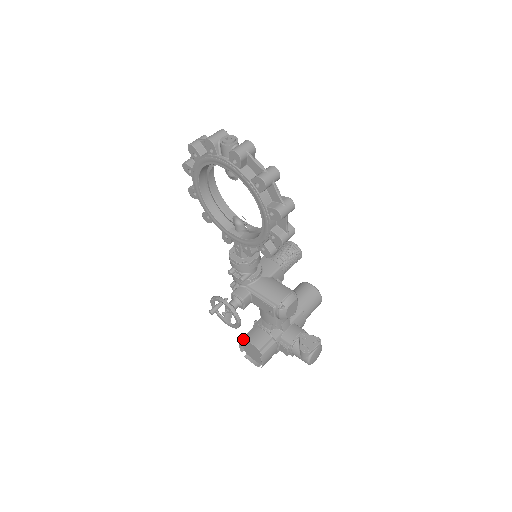
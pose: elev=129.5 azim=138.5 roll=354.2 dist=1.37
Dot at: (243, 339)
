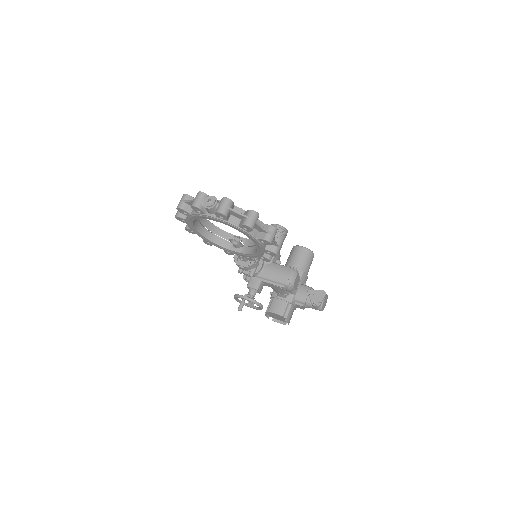
Dot at: (267, 311)
